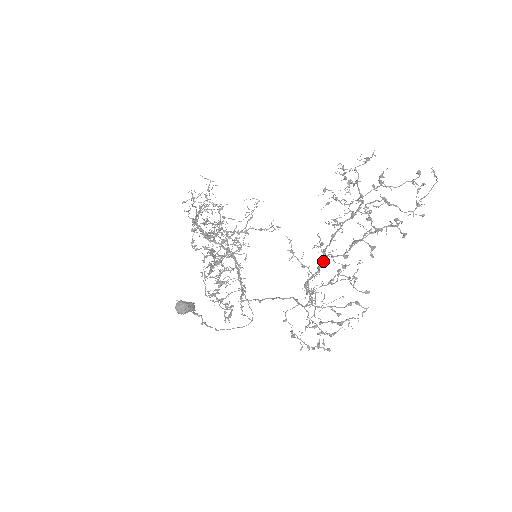
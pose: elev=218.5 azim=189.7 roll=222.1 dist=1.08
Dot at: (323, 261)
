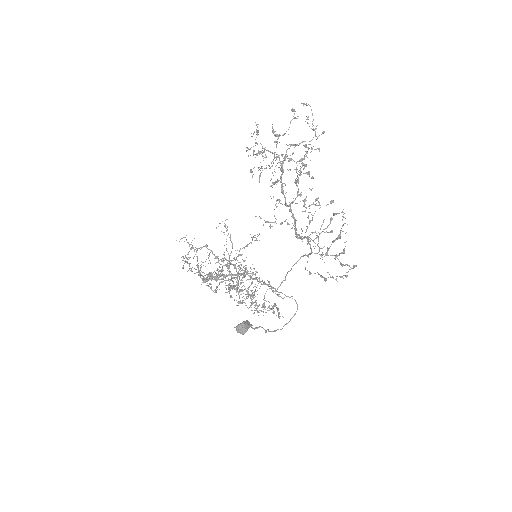
Dot at: (291, 211)
